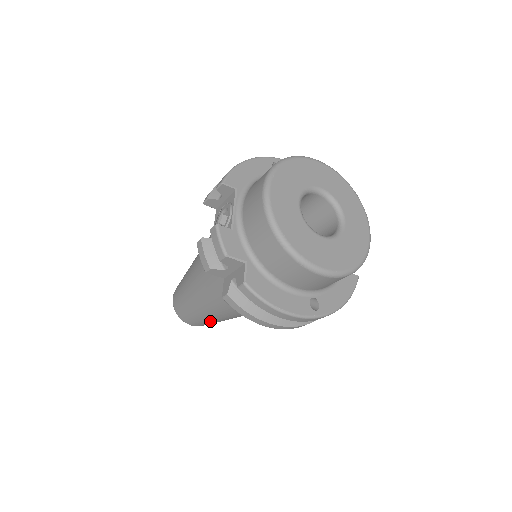
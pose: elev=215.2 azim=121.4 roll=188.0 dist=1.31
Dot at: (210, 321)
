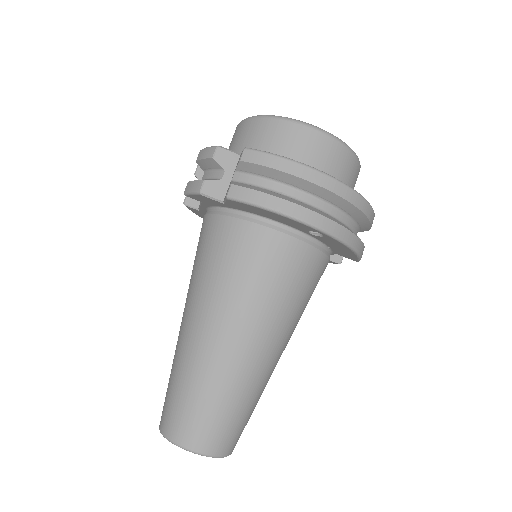
Dot at: (224, 392)
